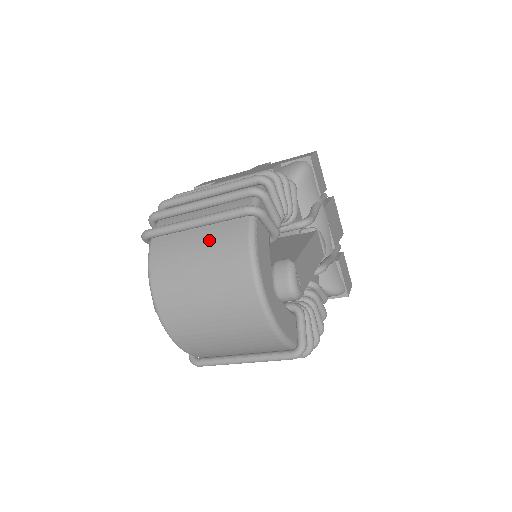
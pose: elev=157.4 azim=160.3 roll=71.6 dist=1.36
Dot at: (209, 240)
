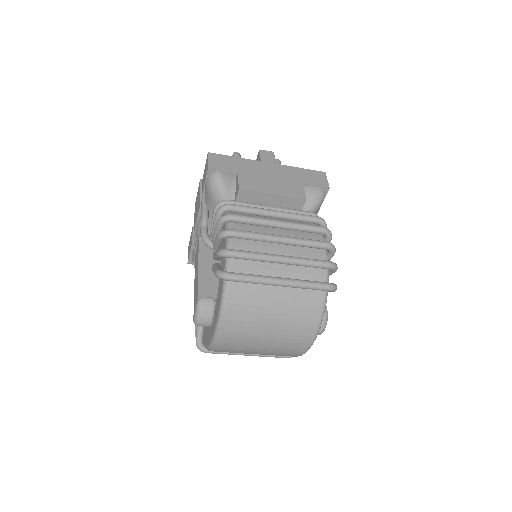
Dot at: (289, 300)
